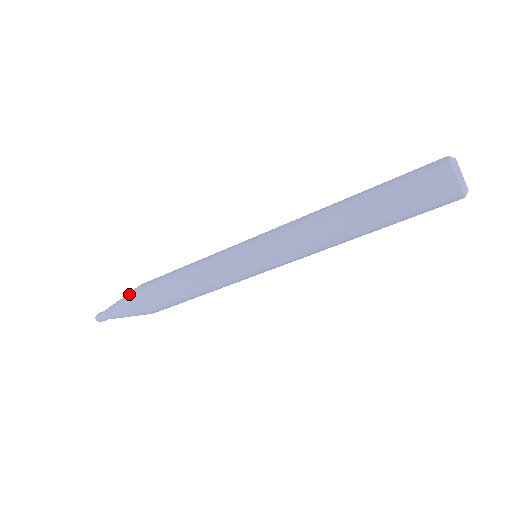
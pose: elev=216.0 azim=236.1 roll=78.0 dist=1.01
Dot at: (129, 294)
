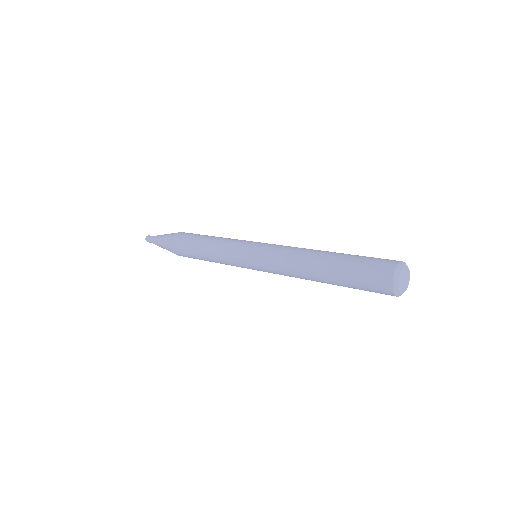
Dot at: (168, 249)
